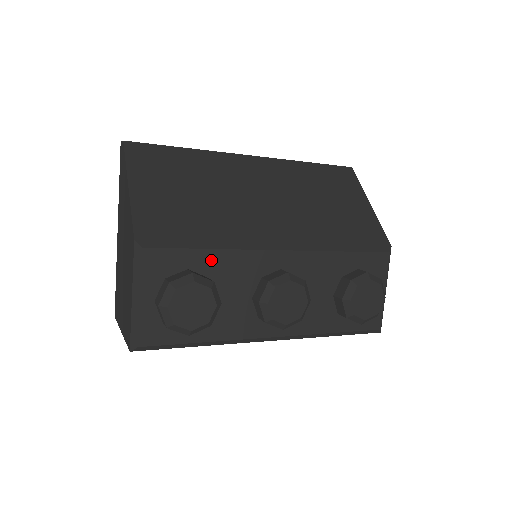
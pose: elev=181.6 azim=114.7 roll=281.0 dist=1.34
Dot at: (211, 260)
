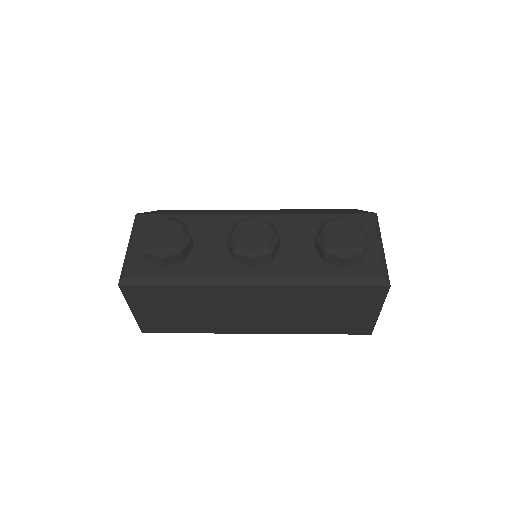
Dot at: (191, 221)
